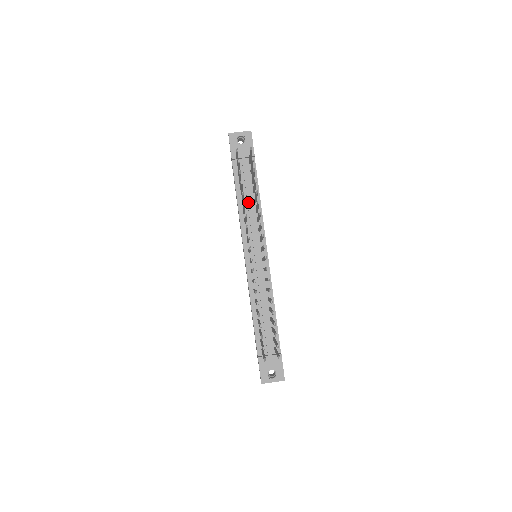
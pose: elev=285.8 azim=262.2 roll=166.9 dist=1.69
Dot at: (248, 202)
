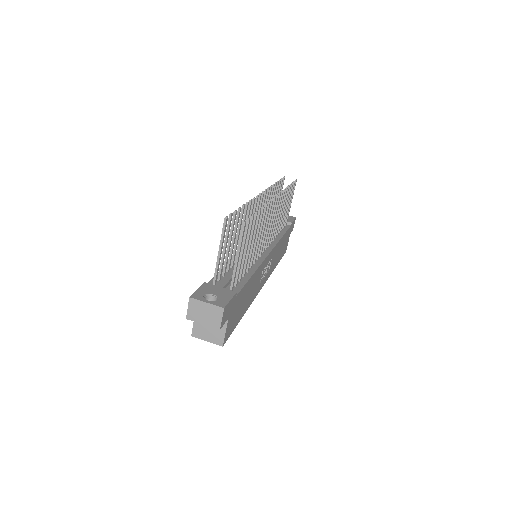
Dot at: occluded
